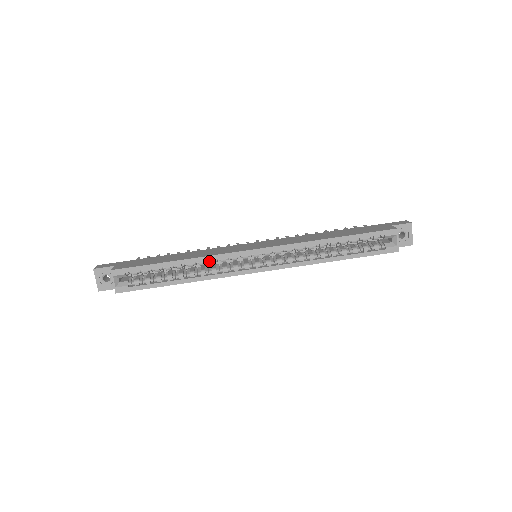
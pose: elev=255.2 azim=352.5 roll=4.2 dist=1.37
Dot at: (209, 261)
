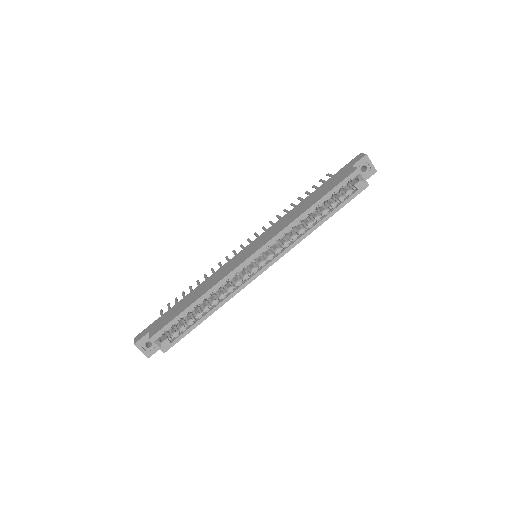
Dot at: (222, 284)
